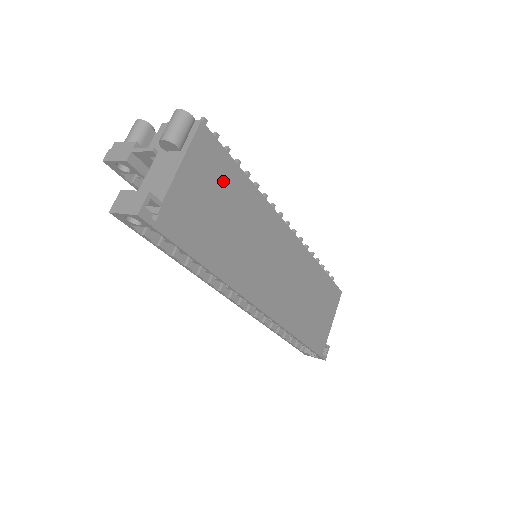
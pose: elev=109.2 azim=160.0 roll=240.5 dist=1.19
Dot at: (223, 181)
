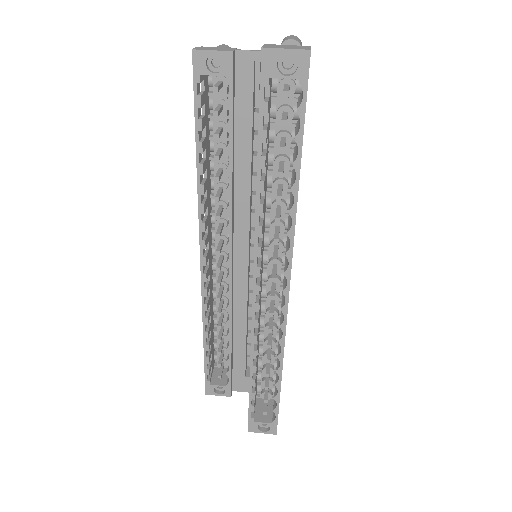
Dot at: occluded
